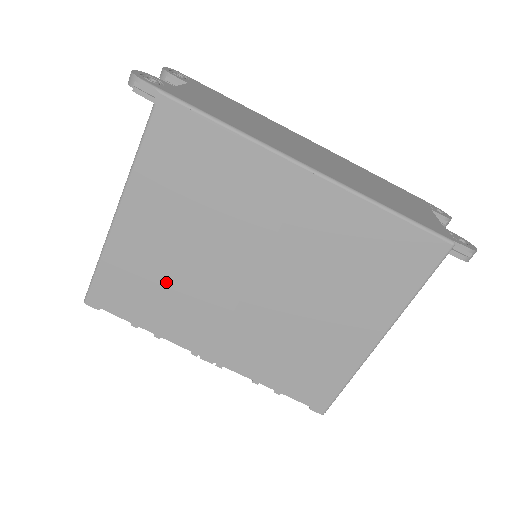
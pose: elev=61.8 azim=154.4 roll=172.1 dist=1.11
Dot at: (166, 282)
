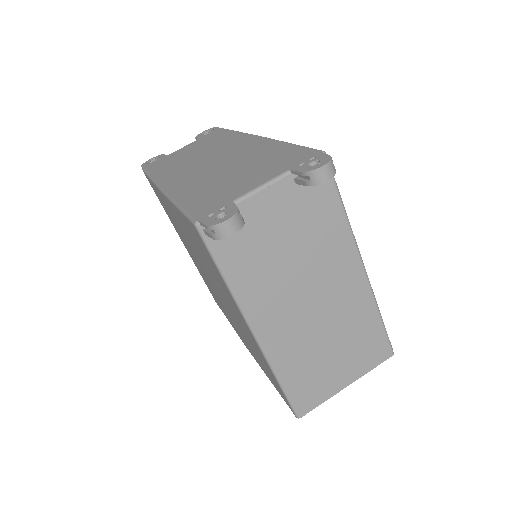
Dot at: (209, 286)
